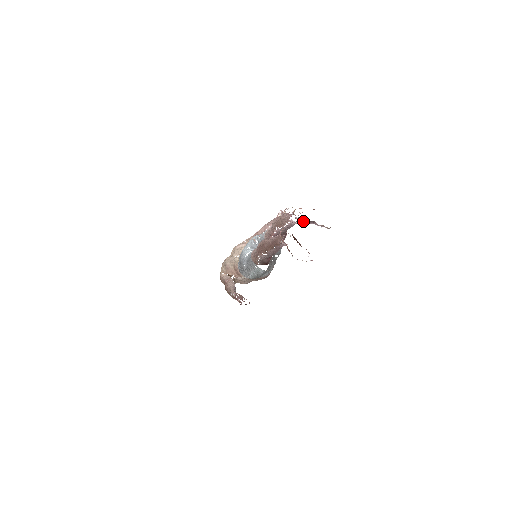
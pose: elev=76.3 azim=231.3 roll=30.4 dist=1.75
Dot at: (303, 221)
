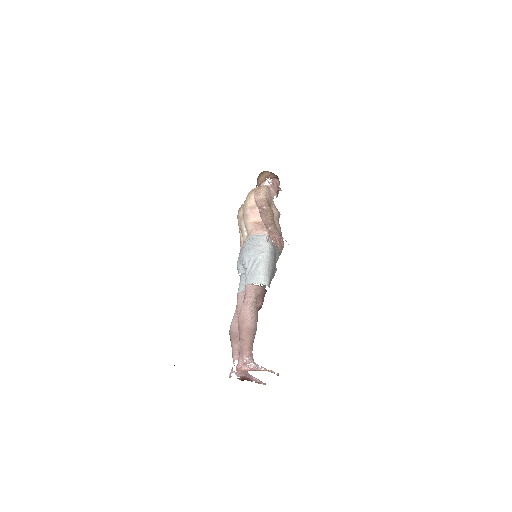
Dot at: occluded
